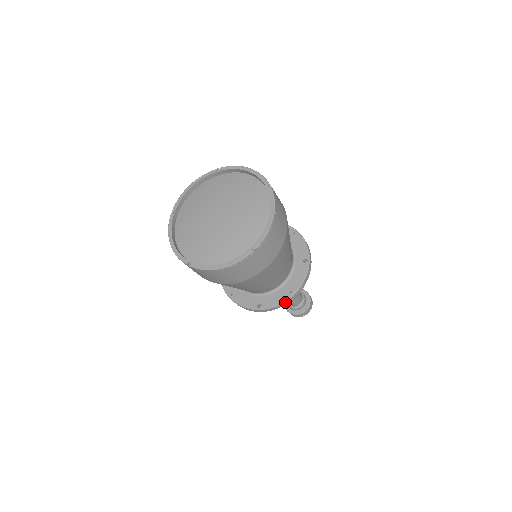
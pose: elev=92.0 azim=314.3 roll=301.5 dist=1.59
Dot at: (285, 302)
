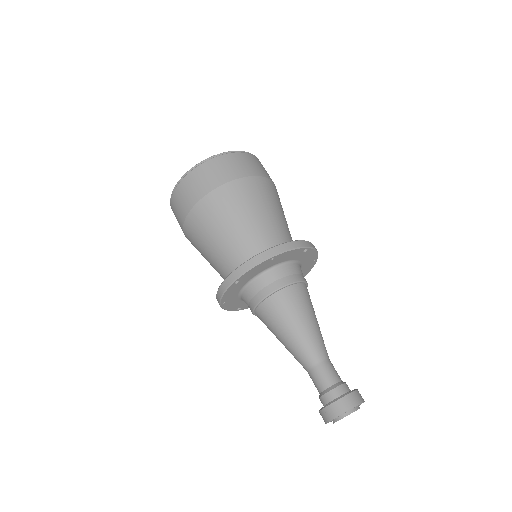
Dot at: (257, 258)
